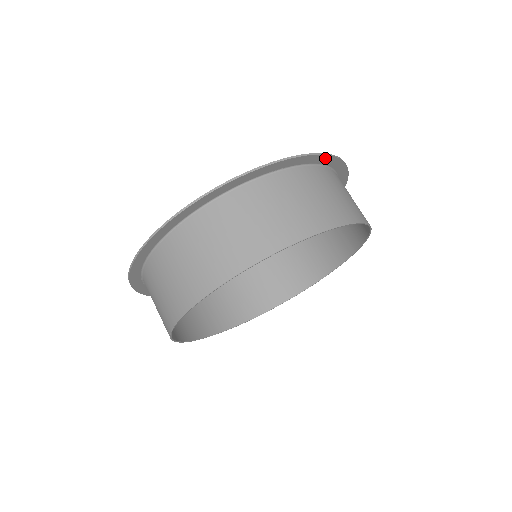
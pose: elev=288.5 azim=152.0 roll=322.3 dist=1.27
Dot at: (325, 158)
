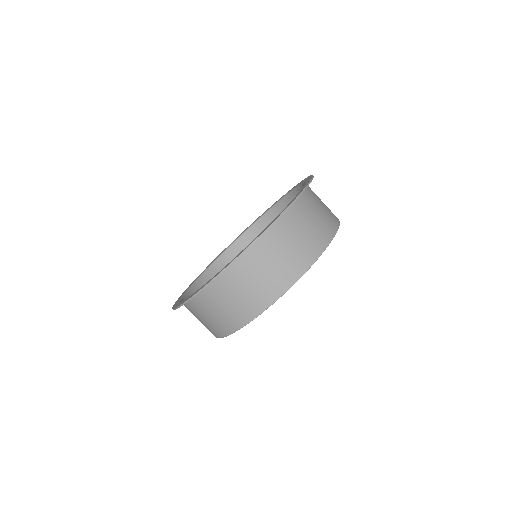
Dot at: (296, 198)
